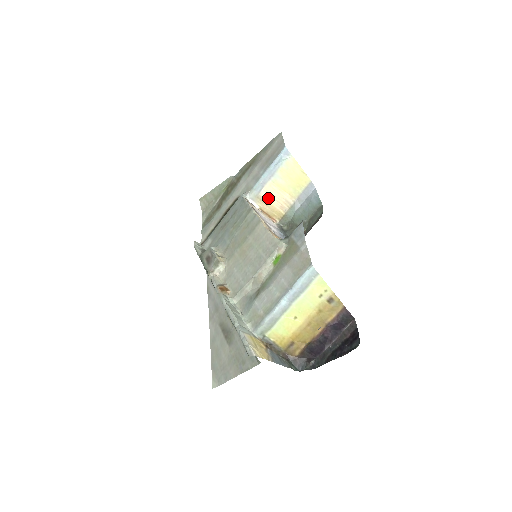
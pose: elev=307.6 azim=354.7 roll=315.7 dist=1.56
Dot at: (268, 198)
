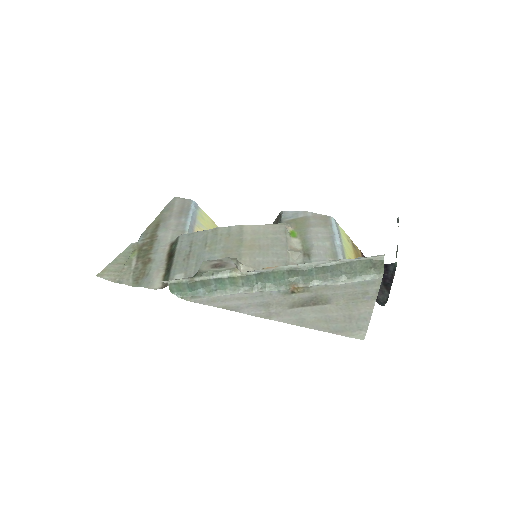
Dot at: occluded
